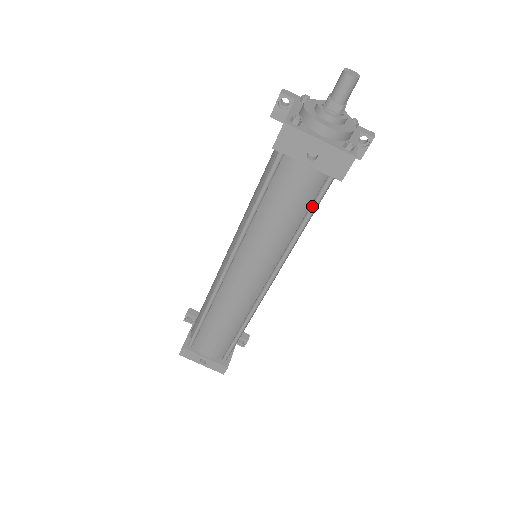
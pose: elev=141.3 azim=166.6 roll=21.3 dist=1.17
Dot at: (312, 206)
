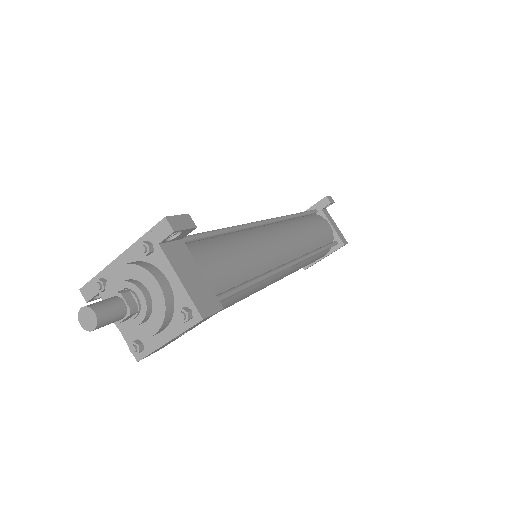
Dot at: (235, 294)
